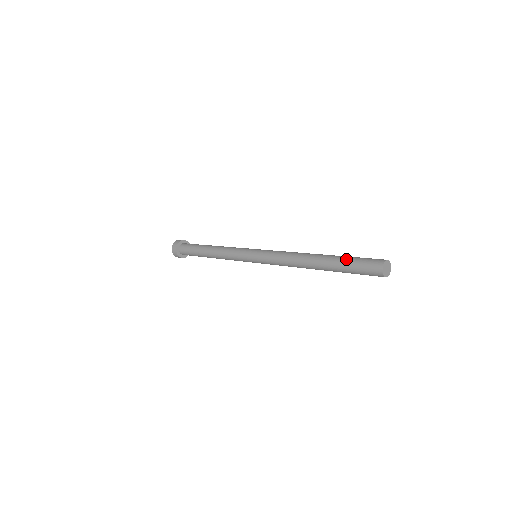
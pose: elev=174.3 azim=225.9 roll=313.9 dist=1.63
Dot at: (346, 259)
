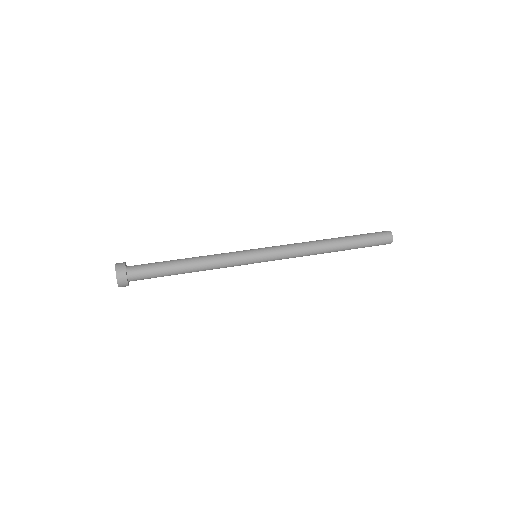
Dot at: (363, 245)
